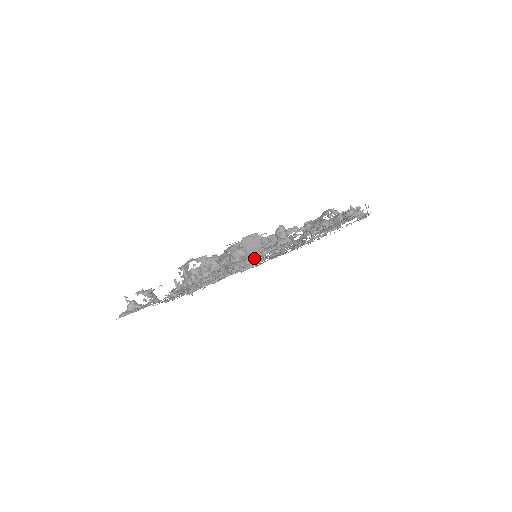
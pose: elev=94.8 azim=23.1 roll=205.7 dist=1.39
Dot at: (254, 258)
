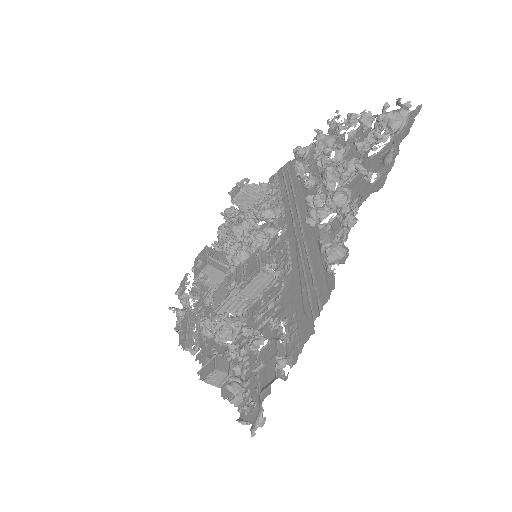
Dot at: (243, 311)
